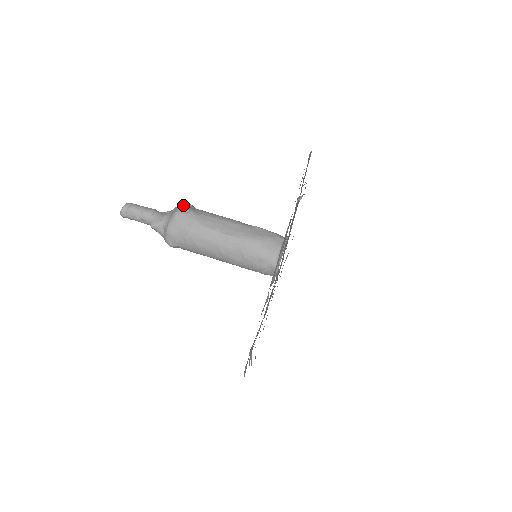
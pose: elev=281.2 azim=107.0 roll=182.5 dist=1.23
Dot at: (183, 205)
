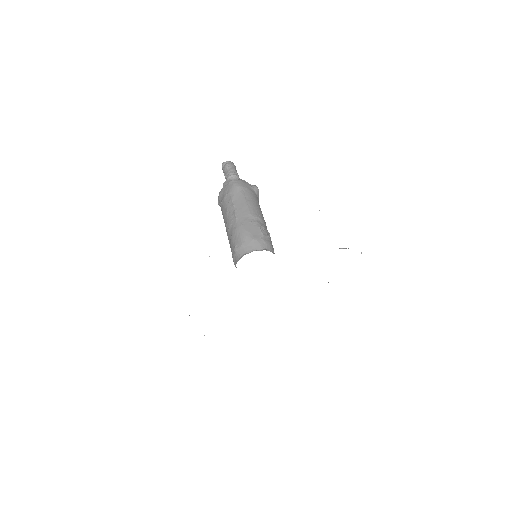
Dot at: (254, 185)
